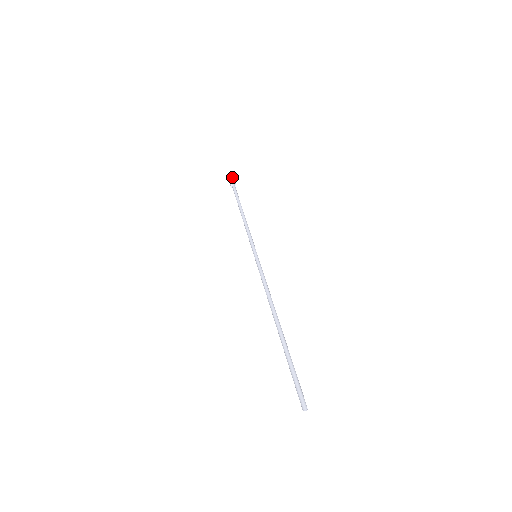
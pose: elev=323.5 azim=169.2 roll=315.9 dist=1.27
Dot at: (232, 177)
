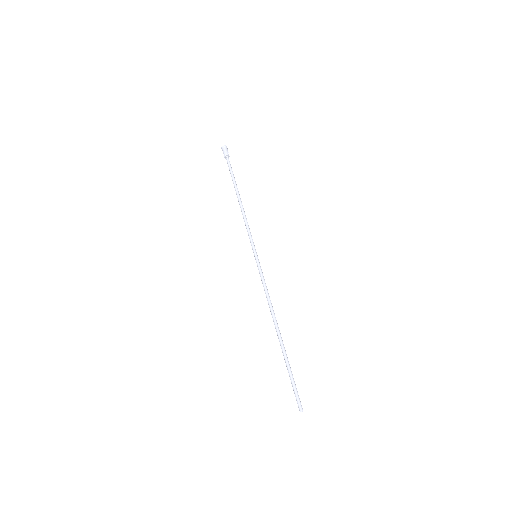
Dot at: (222, 147)
